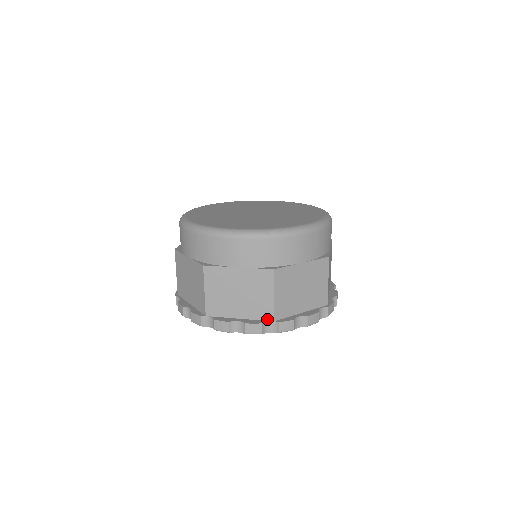
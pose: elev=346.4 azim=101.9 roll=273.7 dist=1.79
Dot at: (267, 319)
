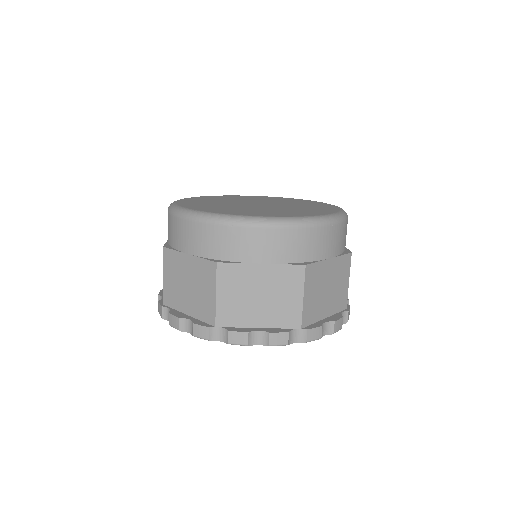
Dot at: (293, 326)
